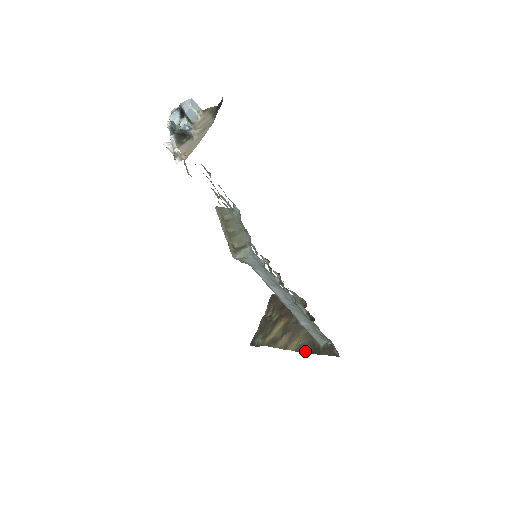
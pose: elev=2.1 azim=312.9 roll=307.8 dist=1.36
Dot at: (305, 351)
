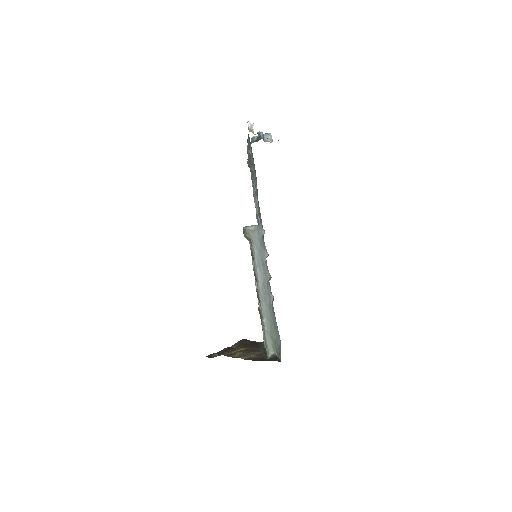
Dot at: (253, 360)
